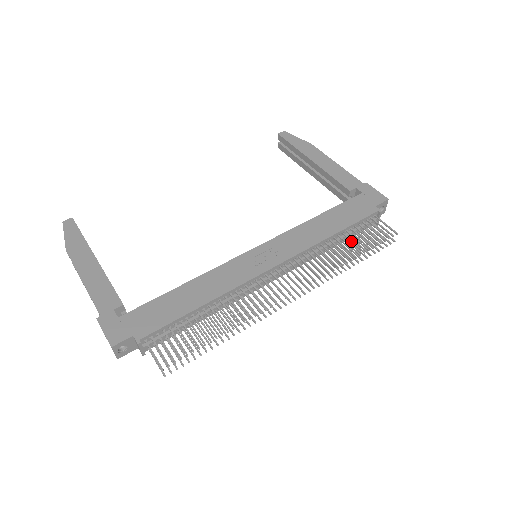
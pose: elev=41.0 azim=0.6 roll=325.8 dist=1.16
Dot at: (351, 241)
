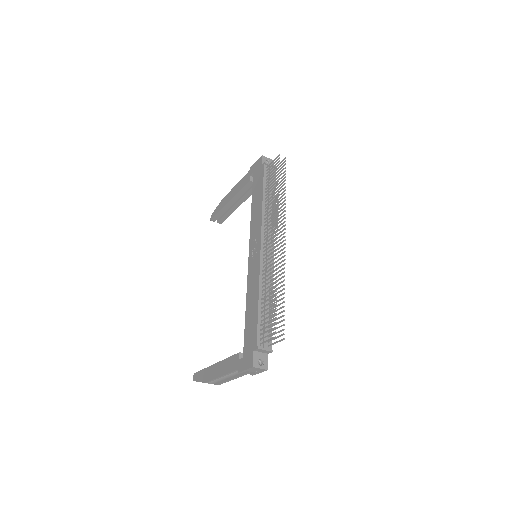
Dot at: occluded
